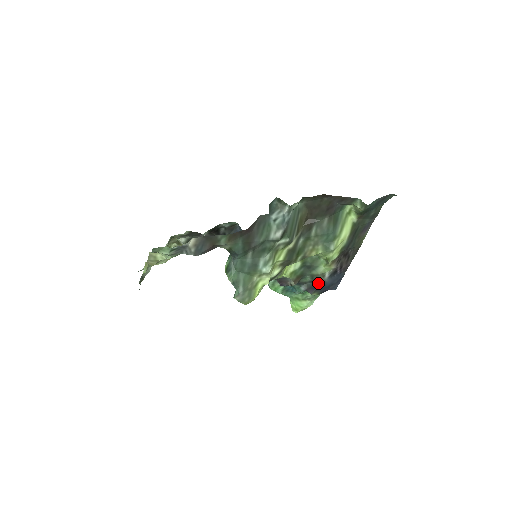
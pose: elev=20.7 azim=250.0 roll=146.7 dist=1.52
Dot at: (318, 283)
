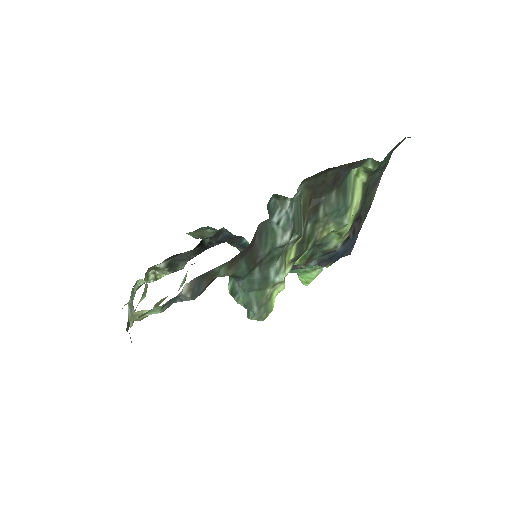
Dot at: (330, 255)
